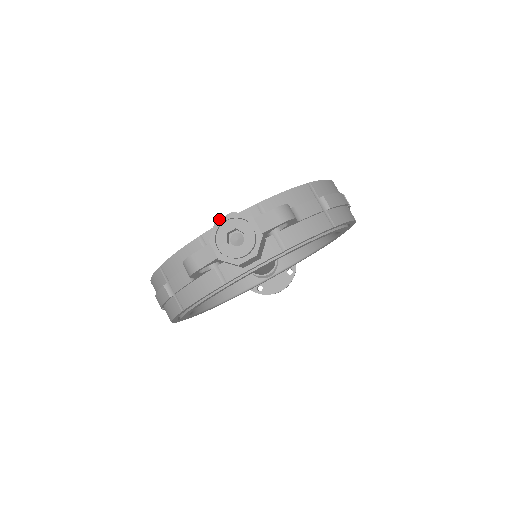
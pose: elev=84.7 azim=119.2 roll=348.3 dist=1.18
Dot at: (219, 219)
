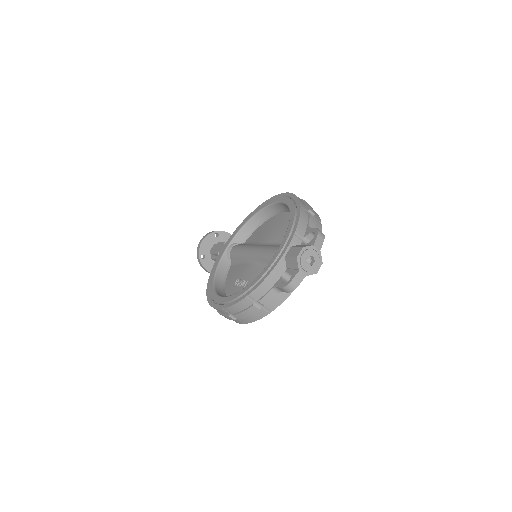
Dot at: (298, 255)
